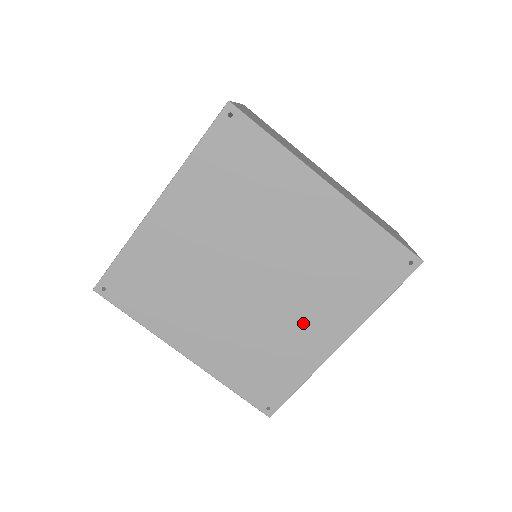
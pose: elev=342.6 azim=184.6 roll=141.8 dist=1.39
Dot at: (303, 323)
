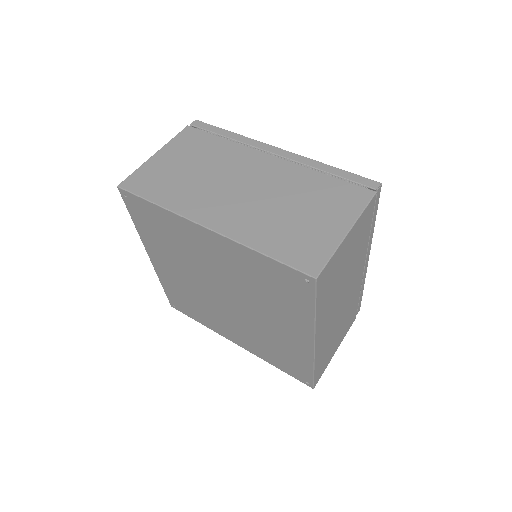
Dot at: (277, 328)
